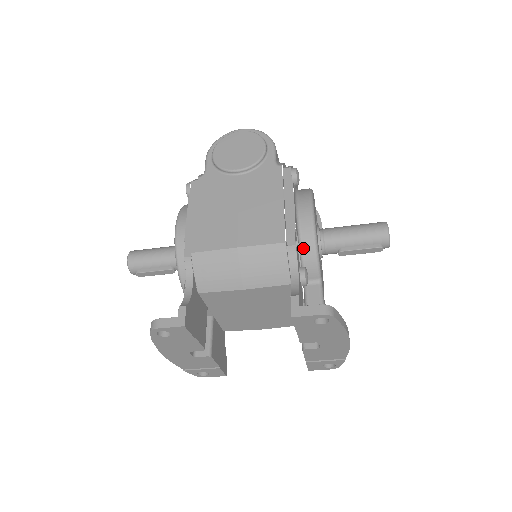
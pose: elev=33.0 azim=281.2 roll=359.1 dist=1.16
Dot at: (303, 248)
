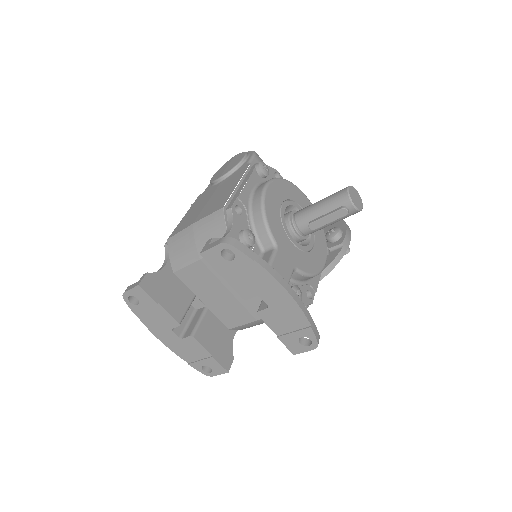
Dot at: (253, 217)
